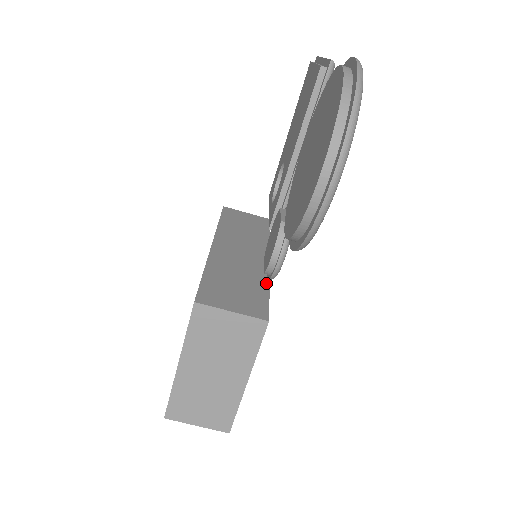
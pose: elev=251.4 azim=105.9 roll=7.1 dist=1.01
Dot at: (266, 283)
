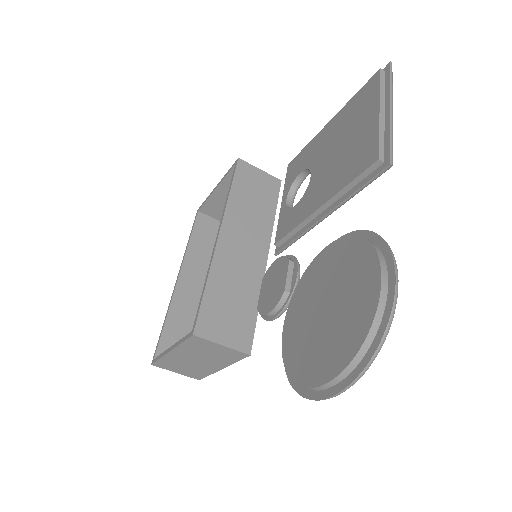
Dot at: (258, 299)
